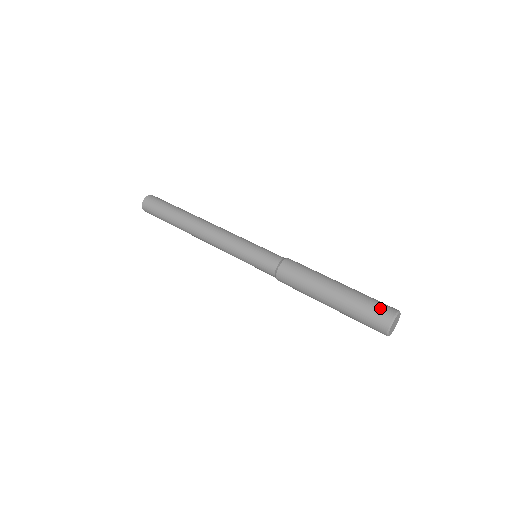
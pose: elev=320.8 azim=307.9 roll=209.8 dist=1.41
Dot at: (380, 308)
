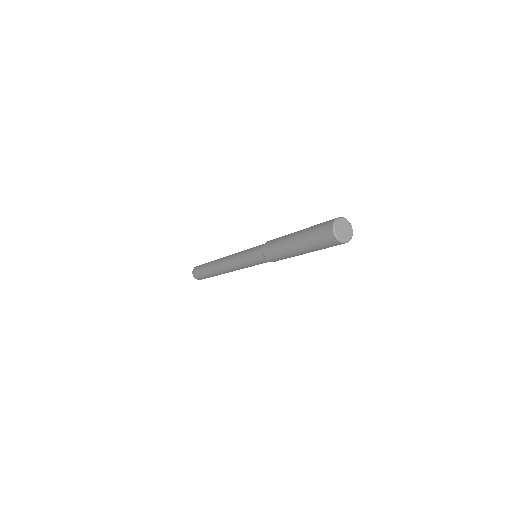
Dot at: occluded
